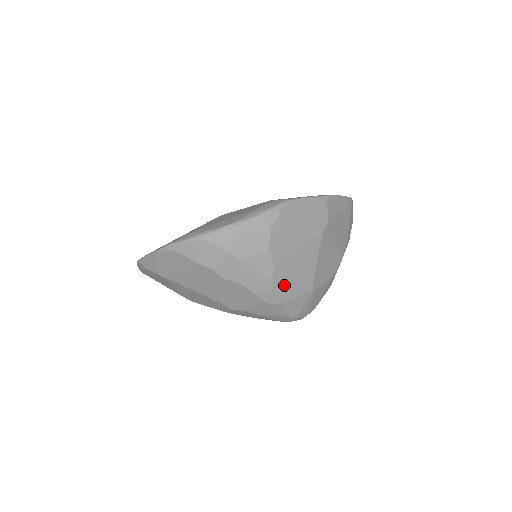
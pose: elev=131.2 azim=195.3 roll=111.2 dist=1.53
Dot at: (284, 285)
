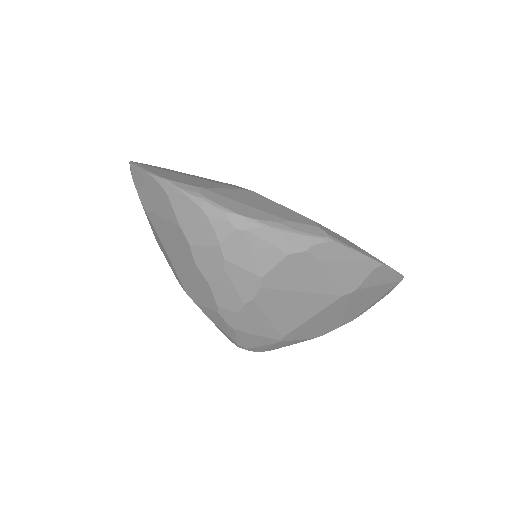
Dot at: (254, 317)
